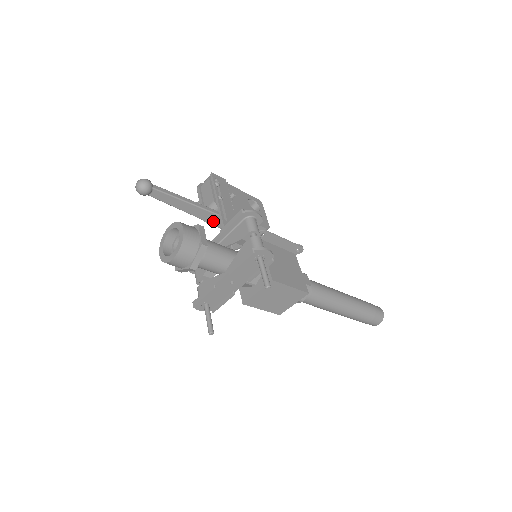
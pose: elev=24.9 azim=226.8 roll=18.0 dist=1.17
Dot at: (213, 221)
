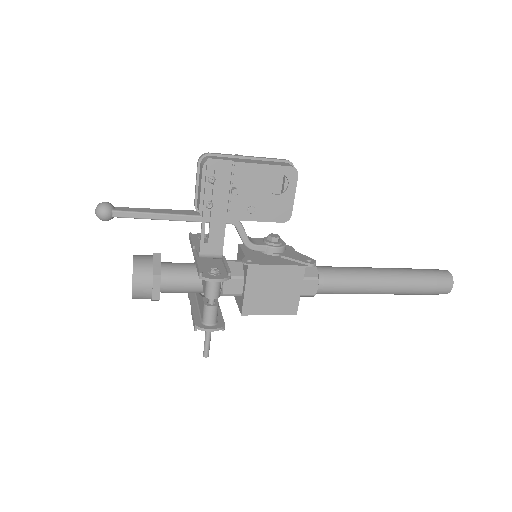
Dot at: occluded
